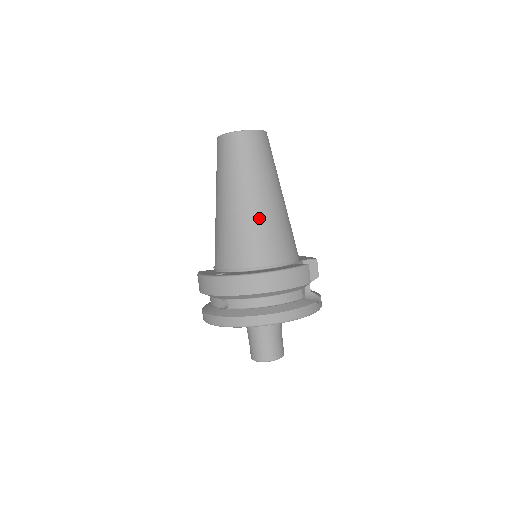
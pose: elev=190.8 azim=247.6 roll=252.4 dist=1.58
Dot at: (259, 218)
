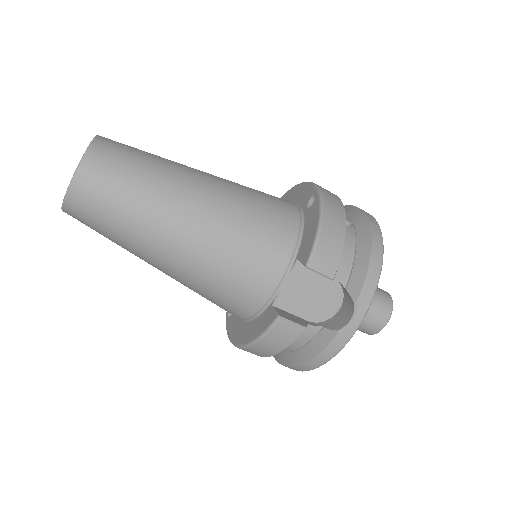
Dot at: (186, 283)
